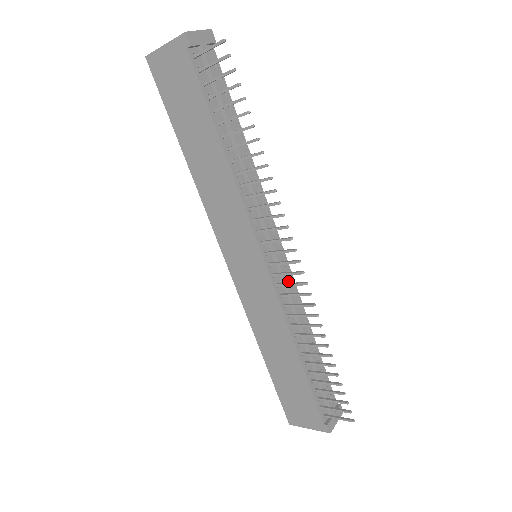
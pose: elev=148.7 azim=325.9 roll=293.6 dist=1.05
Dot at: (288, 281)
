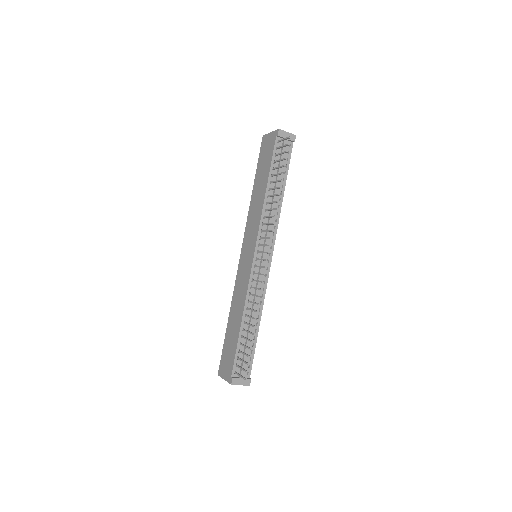
Dot at: (262, 276)
